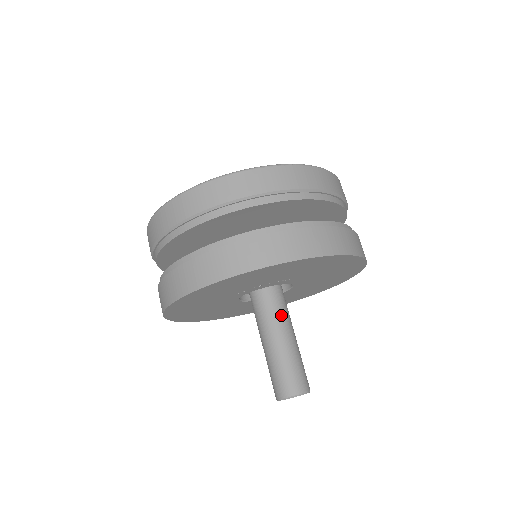
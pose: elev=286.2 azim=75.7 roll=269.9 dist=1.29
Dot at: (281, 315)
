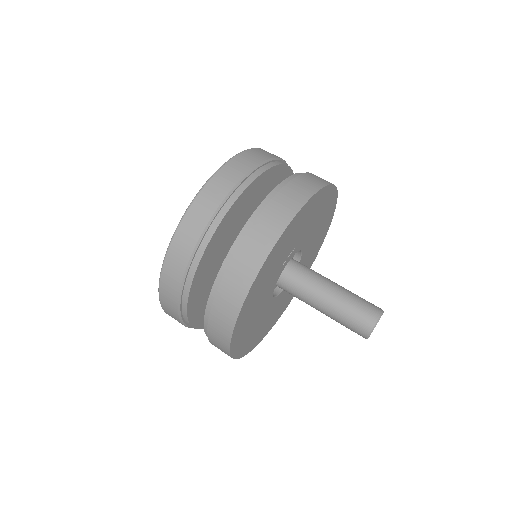
Dot at: (311, 281)
